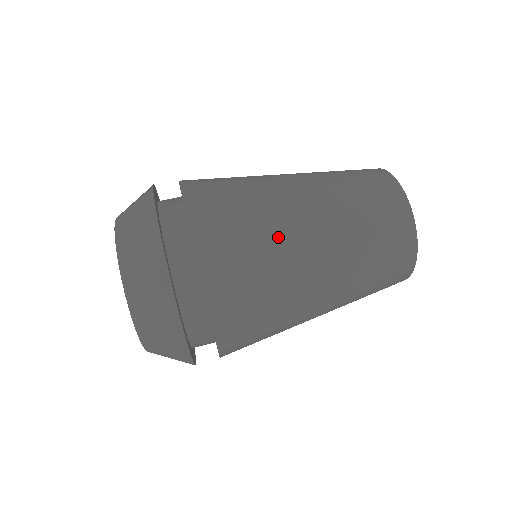
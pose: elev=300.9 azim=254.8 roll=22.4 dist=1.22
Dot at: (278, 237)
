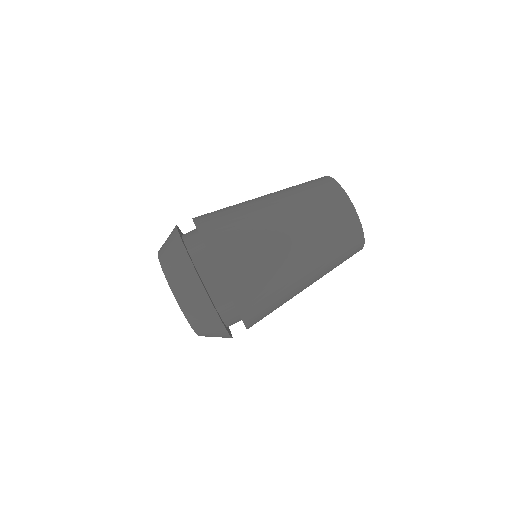
Dot at: (264, 240)
